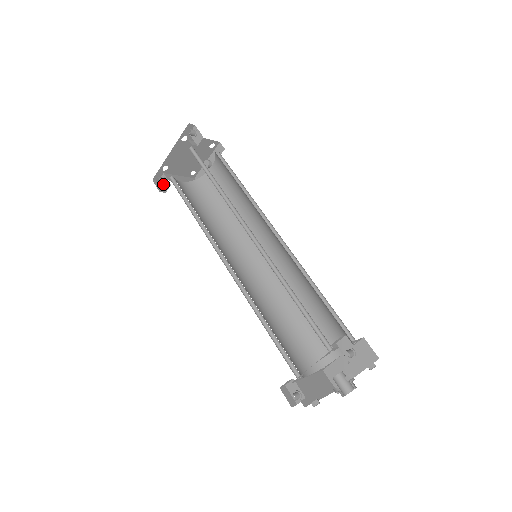
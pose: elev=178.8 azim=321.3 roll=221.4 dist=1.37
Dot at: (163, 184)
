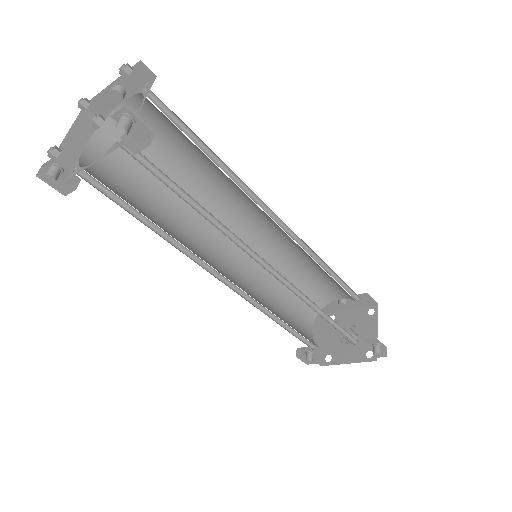
Dot at: (58, 173)
